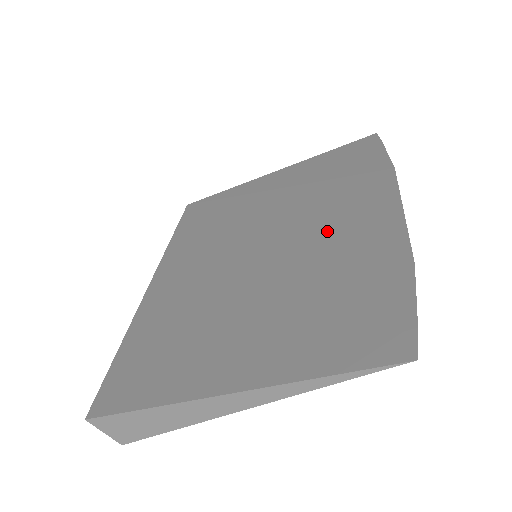
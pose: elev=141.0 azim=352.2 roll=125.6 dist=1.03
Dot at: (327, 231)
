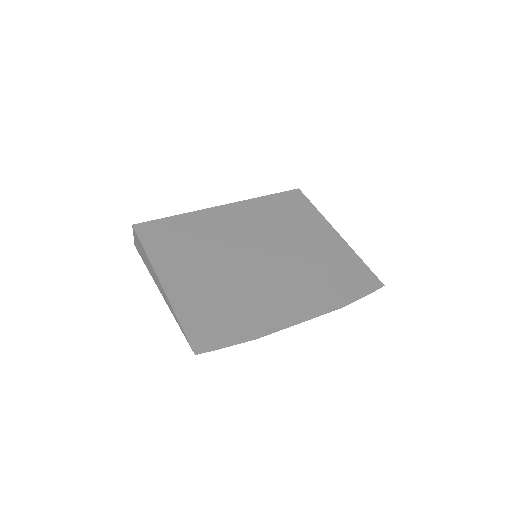
Dot at: (278, 288)
